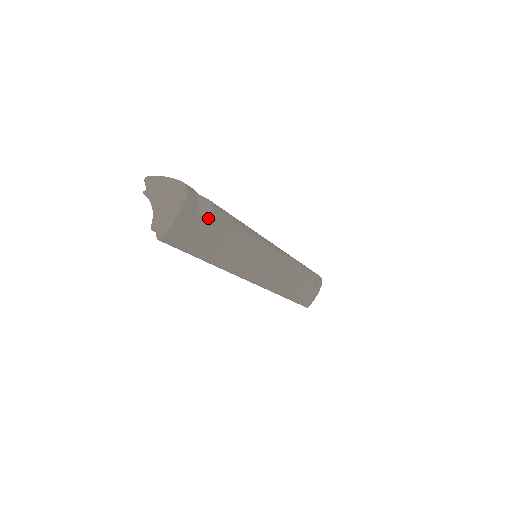
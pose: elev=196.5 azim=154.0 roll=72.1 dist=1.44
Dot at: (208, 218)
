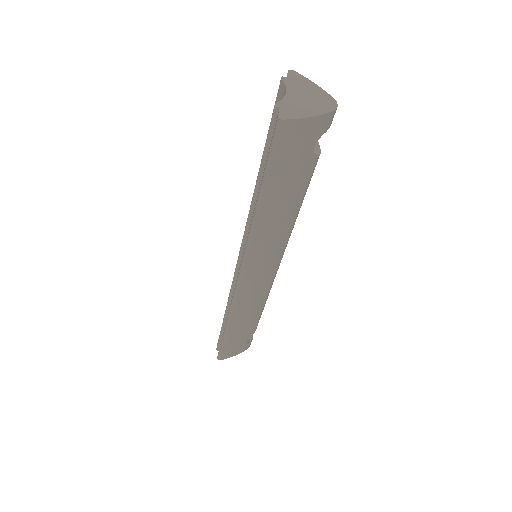
Dot at: (312, 156)
